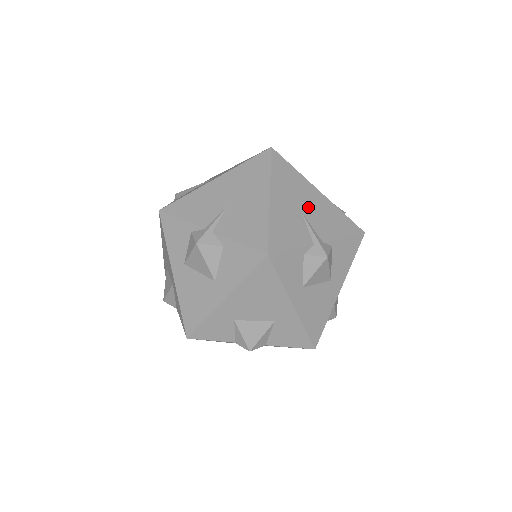
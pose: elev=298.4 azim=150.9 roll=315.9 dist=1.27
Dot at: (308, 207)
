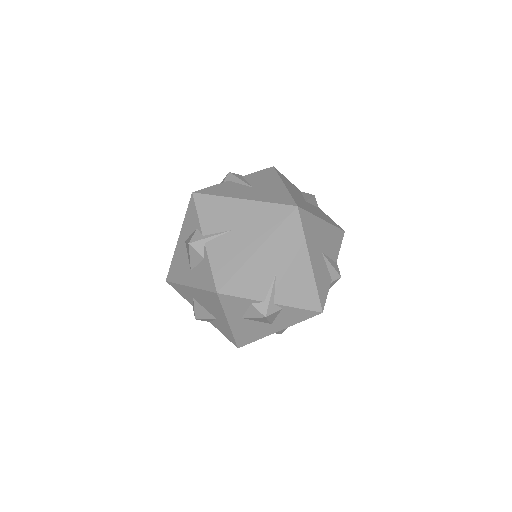
Dot at: (286, 271)
